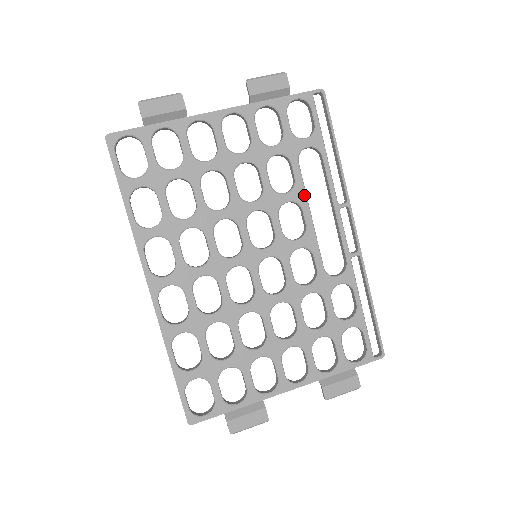
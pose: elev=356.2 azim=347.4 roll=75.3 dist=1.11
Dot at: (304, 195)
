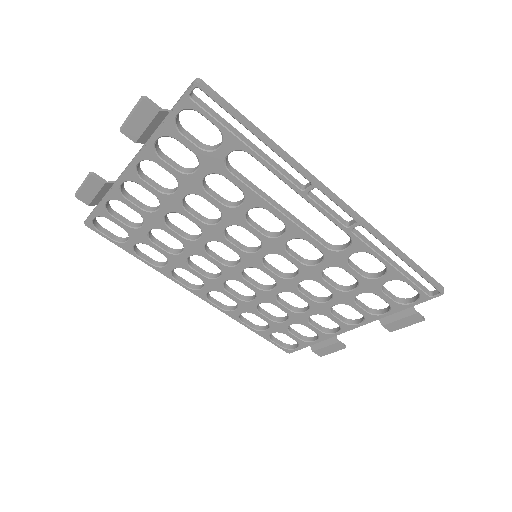
Dot at: (259, 198)
